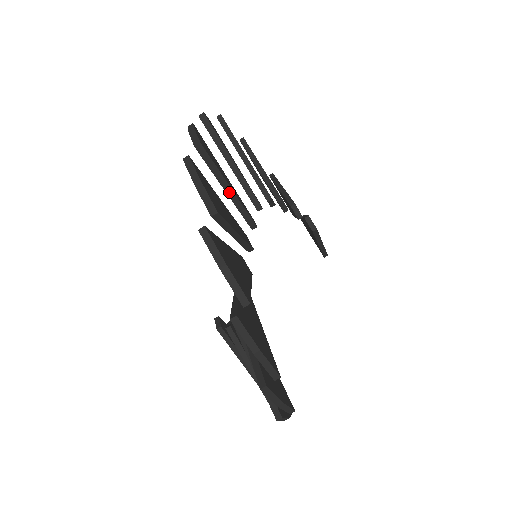
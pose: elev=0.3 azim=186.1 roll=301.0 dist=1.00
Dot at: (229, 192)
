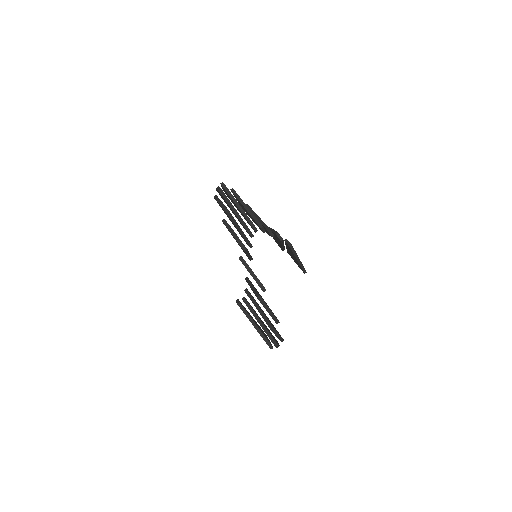
Dot at: (237, 215)
